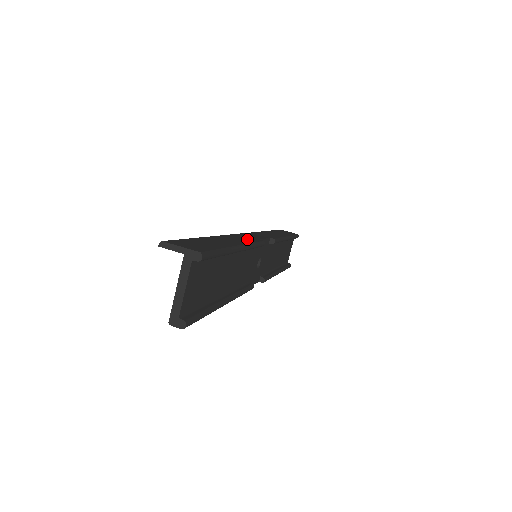
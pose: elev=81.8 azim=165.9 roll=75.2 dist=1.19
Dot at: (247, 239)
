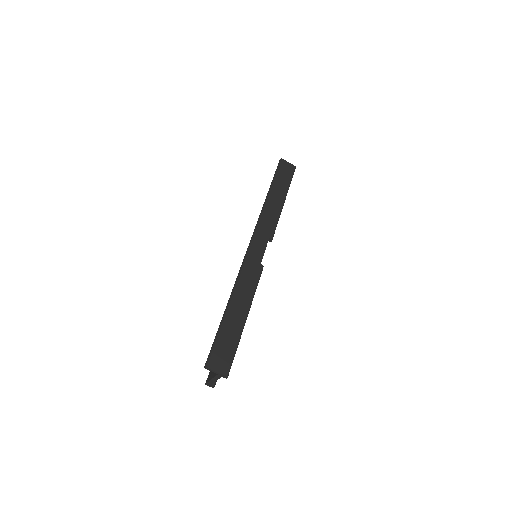
Dot at: (252, 279)
